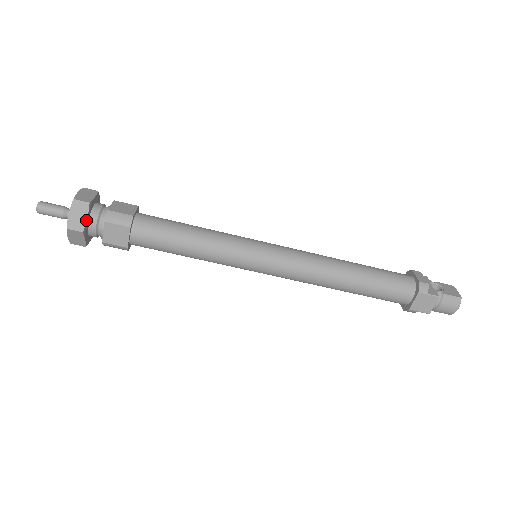
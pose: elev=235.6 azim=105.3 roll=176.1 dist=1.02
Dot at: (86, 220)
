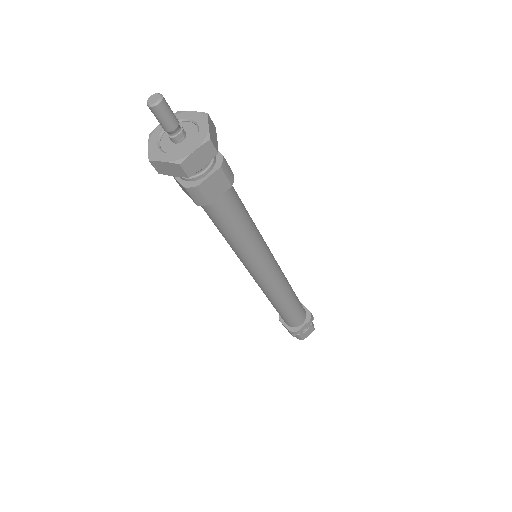
Dot at: (171, 175)
